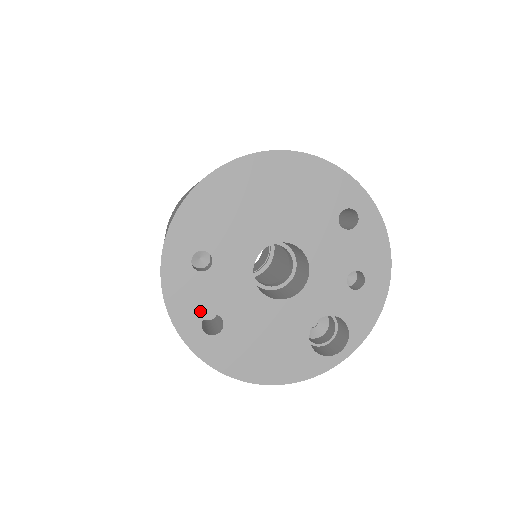
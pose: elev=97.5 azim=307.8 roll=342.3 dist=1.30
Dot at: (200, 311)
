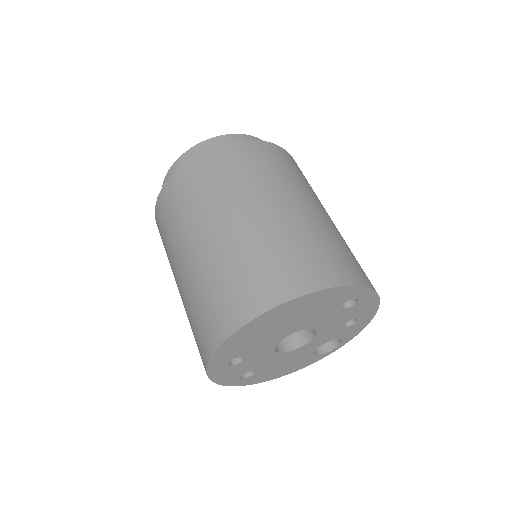
Dot at: (238, 375)
